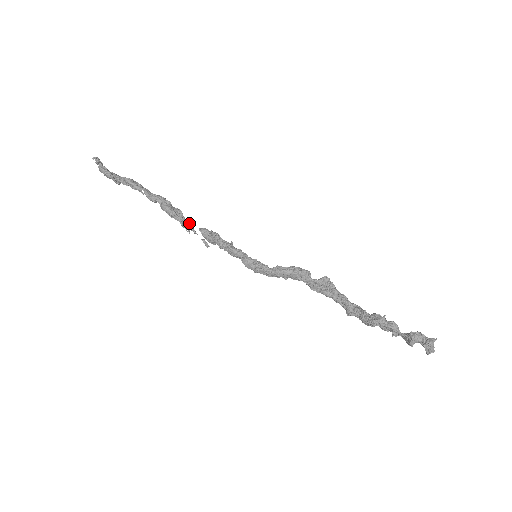
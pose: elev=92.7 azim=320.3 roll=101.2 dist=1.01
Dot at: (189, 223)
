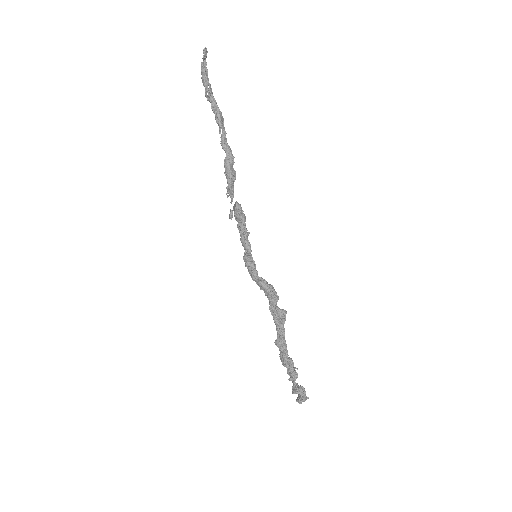
Dot at: occluded
